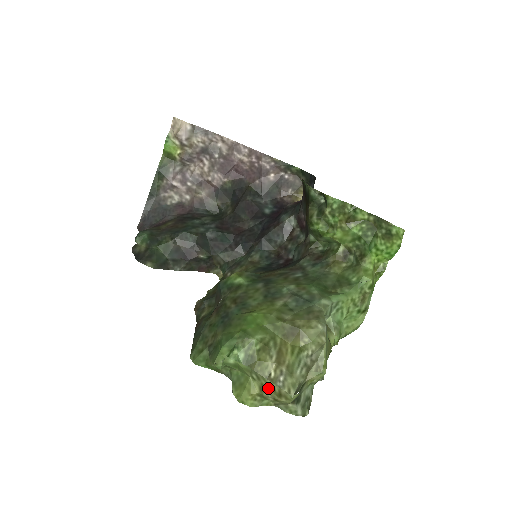
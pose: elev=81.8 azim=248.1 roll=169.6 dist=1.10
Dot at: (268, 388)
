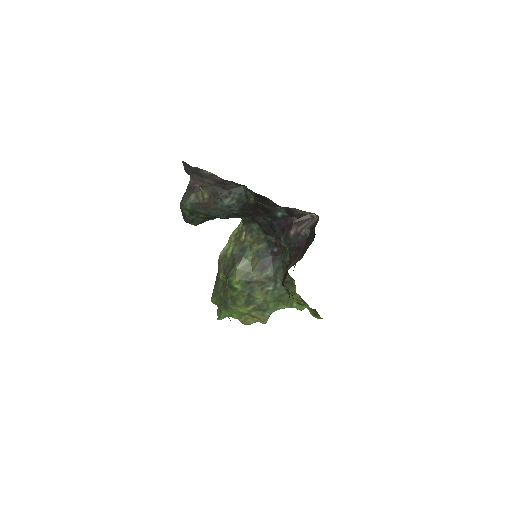
Dot at: occluded
